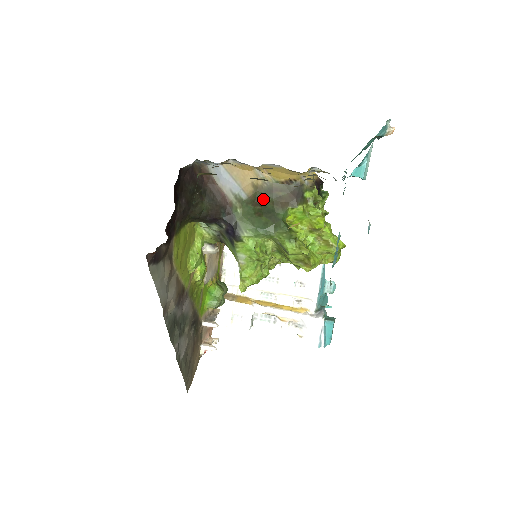
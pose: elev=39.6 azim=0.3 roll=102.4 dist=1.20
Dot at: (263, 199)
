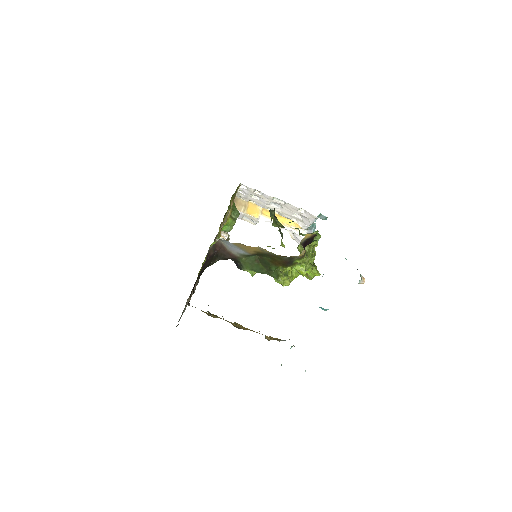
Dot at: (262, 256)
